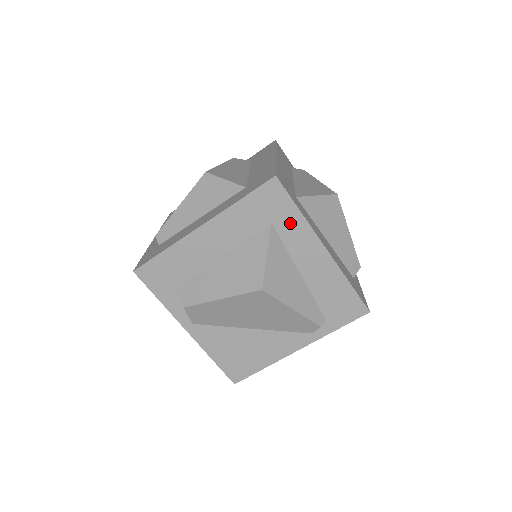
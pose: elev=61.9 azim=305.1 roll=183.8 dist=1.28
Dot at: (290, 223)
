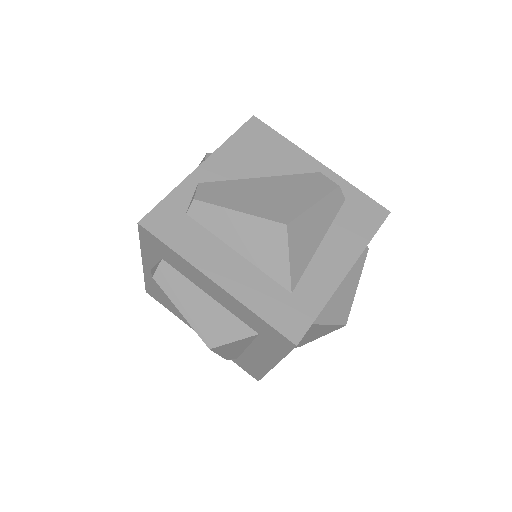
Dot at: occluded
